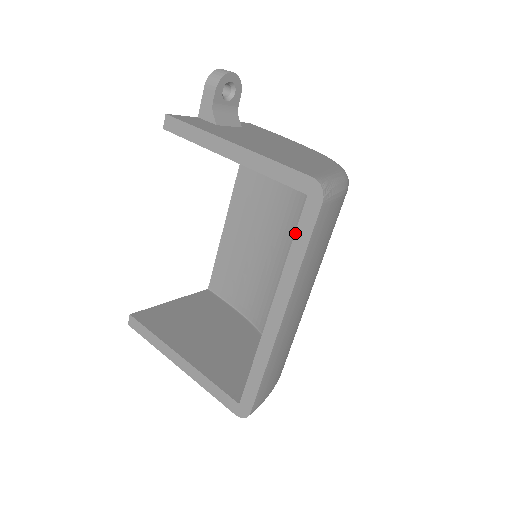
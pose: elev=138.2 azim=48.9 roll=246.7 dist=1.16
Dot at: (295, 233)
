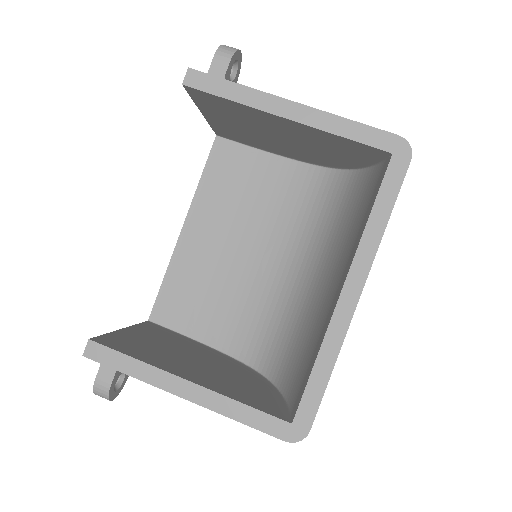
Dot at: (377, 195)
